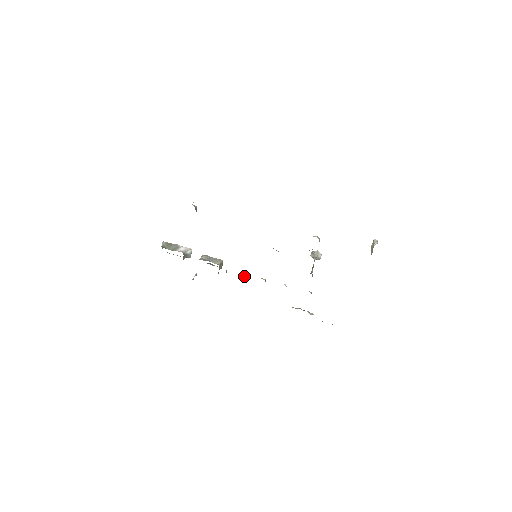
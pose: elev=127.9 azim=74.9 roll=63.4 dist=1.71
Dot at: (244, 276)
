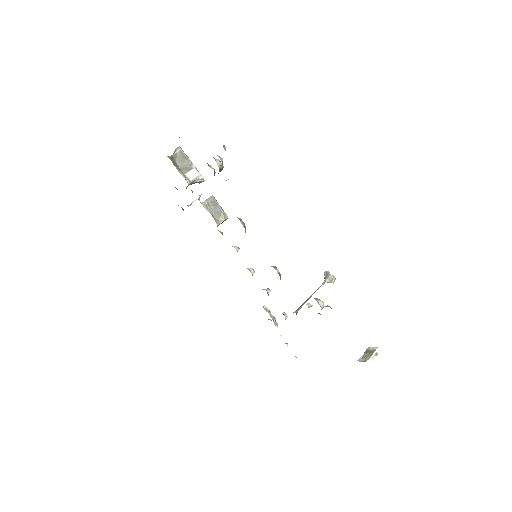
Dot at: occluded
